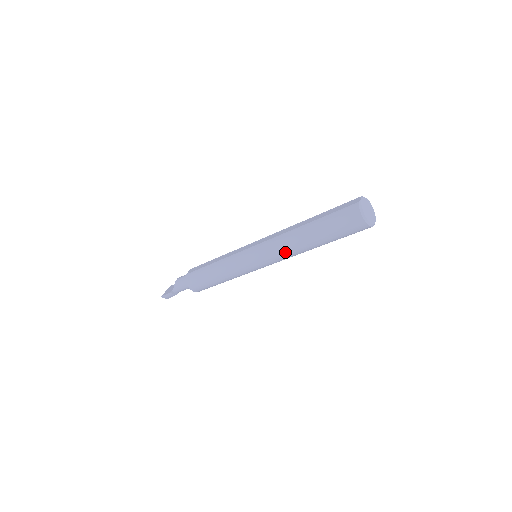
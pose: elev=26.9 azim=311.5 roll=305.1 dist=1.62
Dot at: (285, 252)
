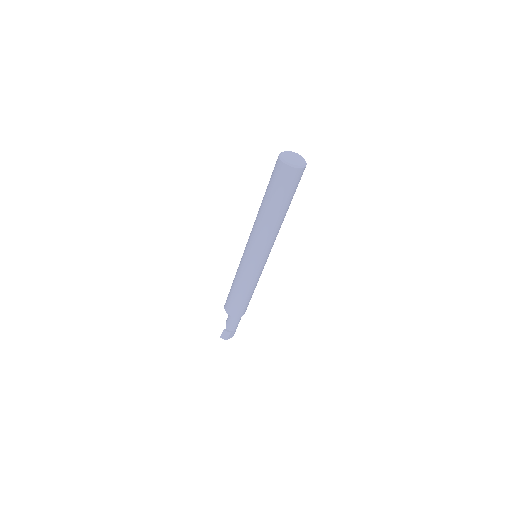
Dot at: (258, 231)
